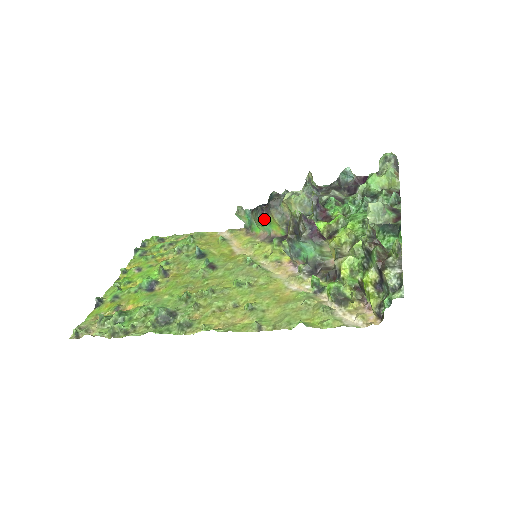
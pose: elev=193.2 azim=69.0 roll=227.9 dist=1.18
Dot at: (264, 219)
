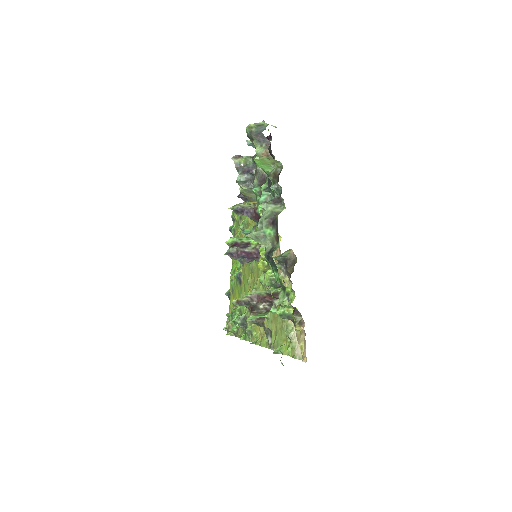
Dot at: (251, 201)
